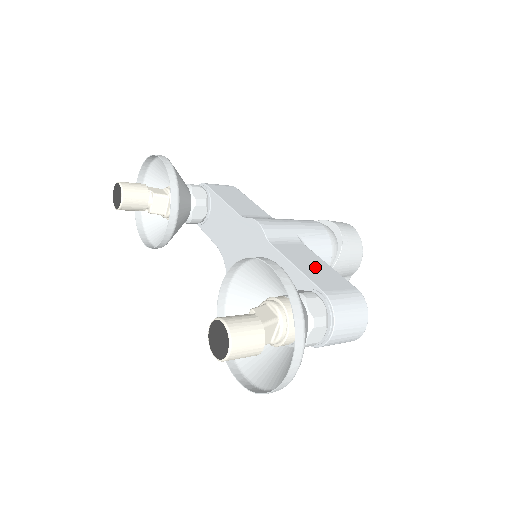
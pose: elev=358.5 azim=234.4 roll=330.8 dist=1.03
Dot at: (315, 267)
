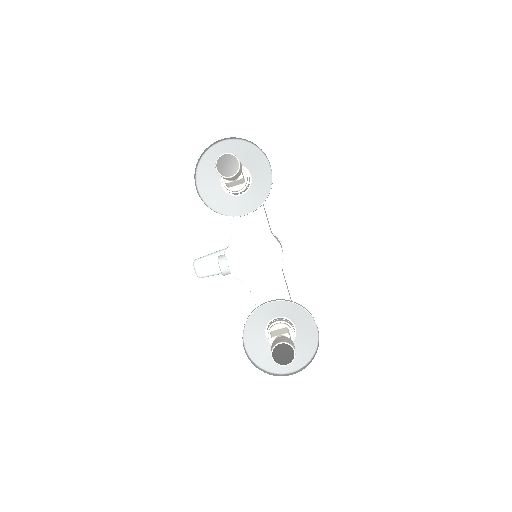
Dot at: (290, 297)
